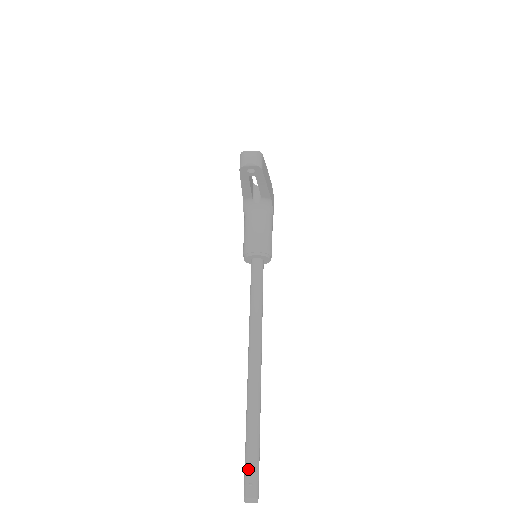
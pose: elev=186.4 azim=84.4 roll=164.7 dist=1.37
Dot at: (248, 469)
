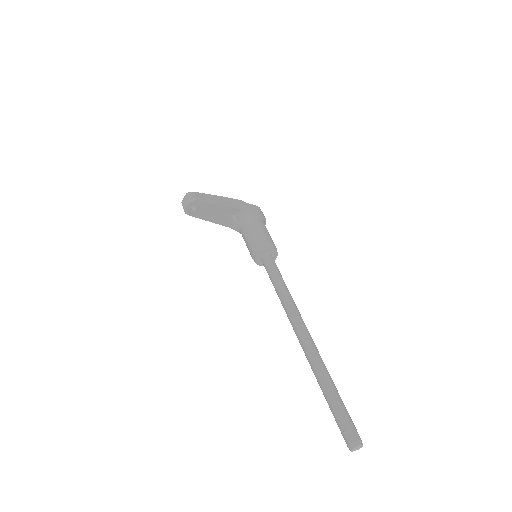
Dot at: (336, 421)
